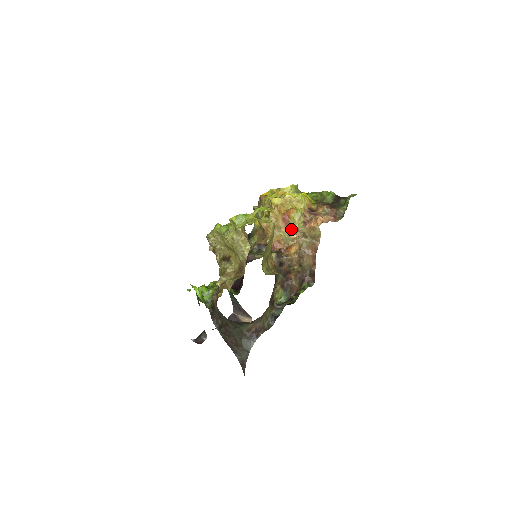
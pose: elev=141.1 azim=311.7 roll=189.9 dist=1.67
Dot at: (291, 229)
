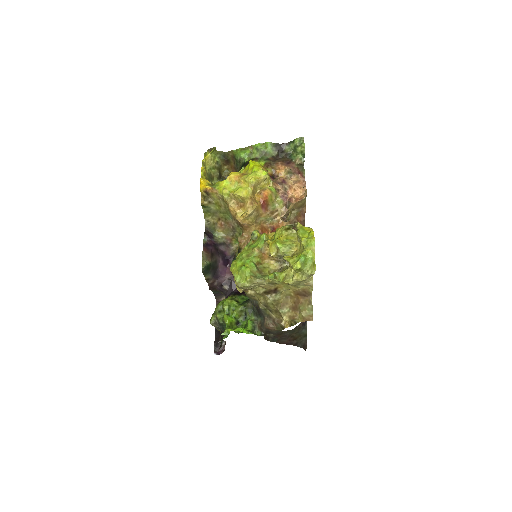
Dot at: occluded
